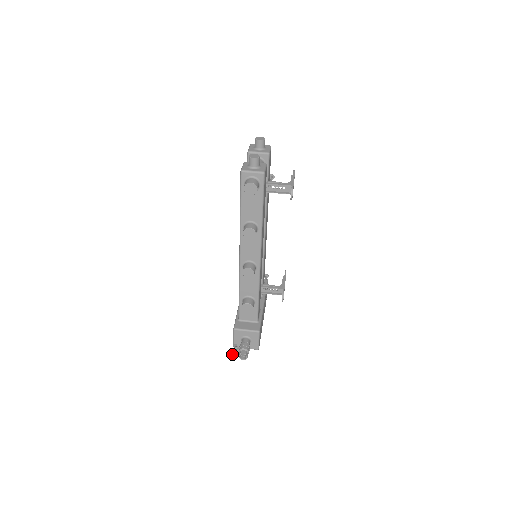
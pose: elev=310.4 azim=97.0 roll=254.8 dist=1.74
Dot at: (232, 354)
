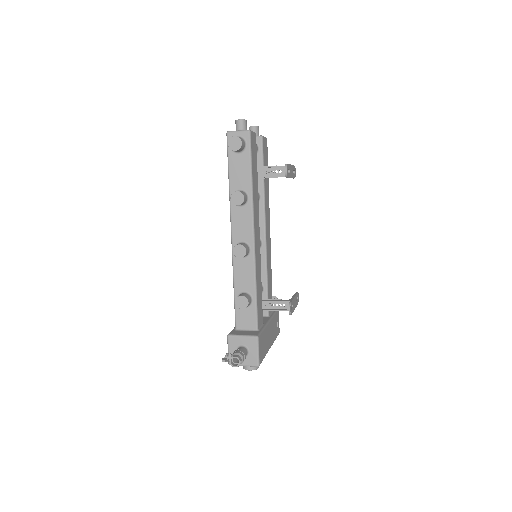
Dot at: (222, 359)
